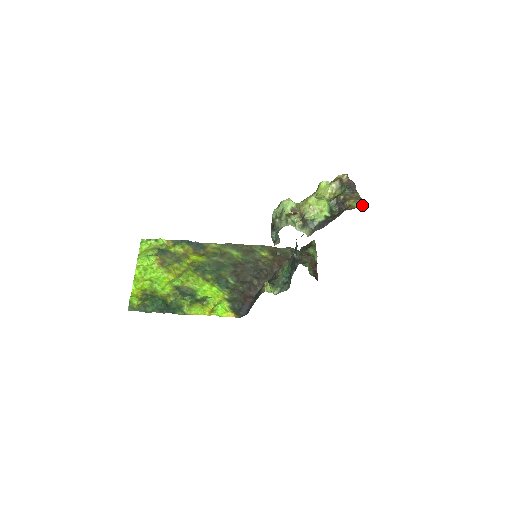
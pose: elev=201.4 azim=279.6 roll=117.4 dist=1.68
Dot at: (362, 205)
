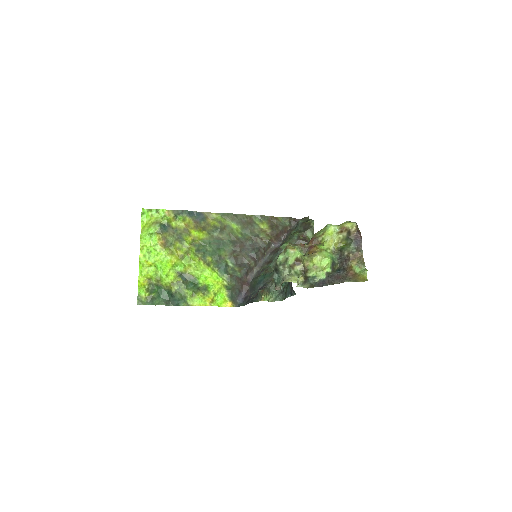
Dot at: (363, 274)
